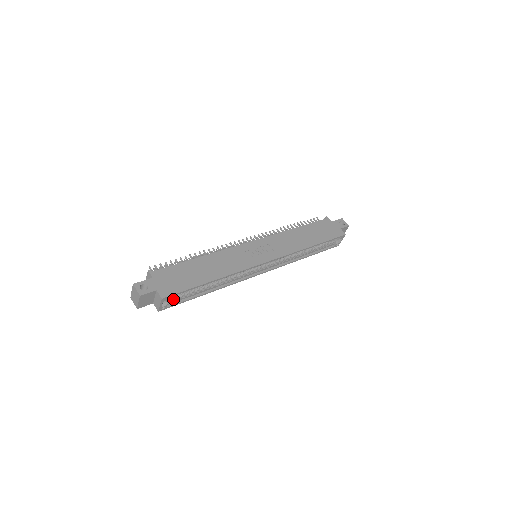
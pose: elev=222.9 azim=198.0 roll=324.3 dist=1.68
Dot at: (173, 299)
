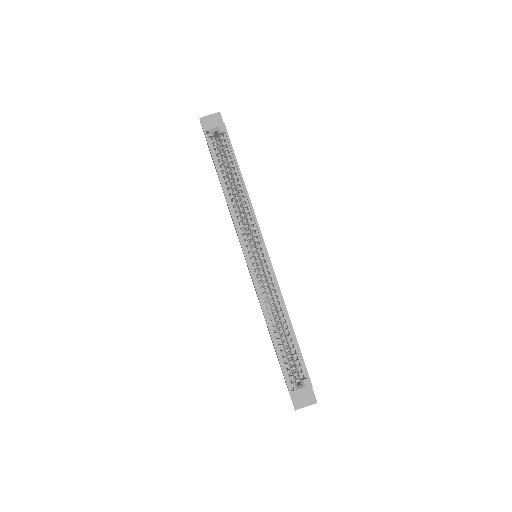
Dot at: (215, 145)
